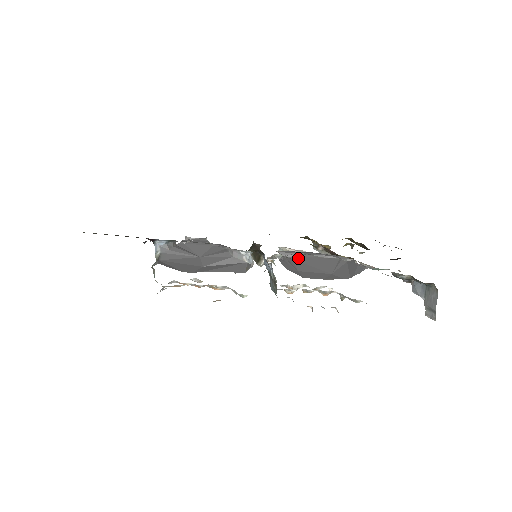
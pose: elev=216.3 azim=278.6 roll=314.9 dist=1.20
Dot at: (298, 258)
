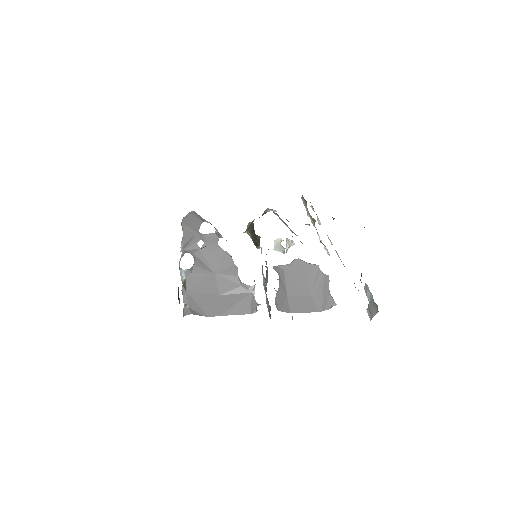
Dot at: (288, 268)
